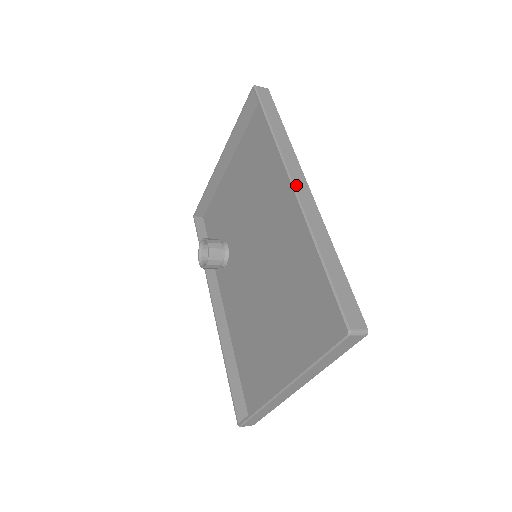
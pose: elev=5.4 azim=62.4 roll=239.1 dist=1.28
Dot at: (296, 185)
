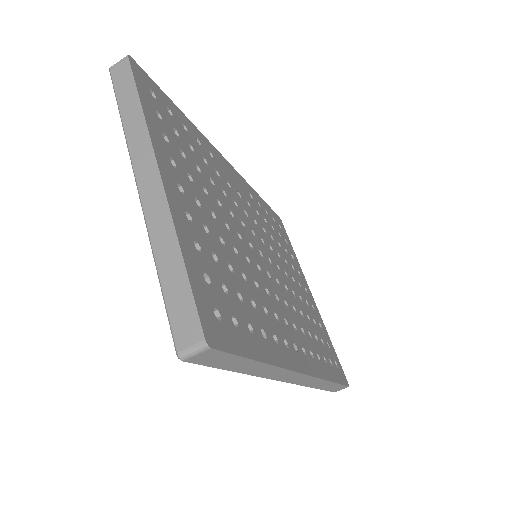
Dot at: occluded
